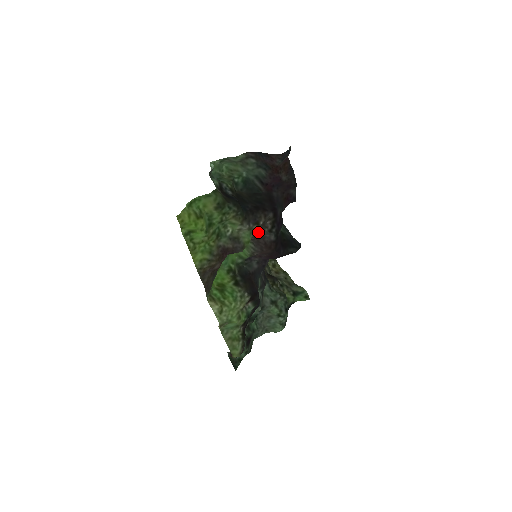
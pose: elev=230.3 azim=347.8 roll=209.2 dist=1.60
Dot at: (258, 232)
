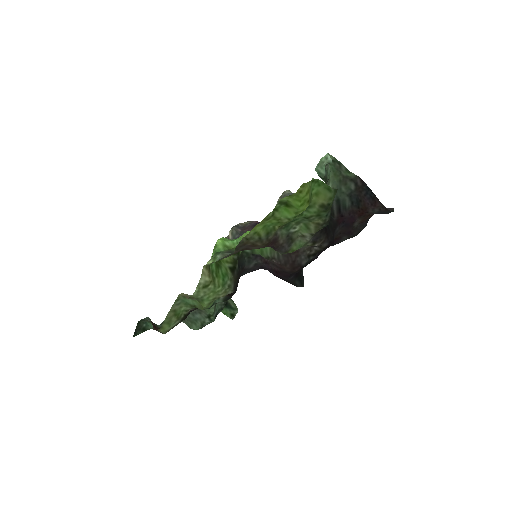
Dot at: (302, 248)
